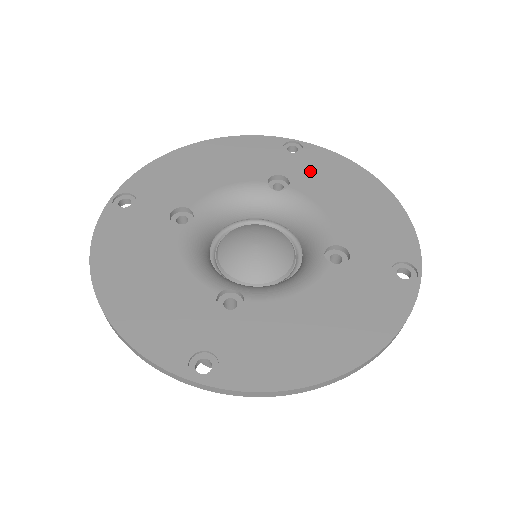
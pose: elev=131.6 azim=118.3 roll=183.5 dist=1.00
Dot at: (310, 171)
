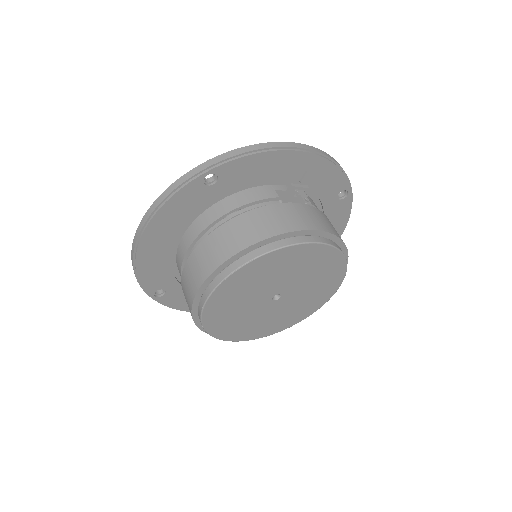
Dot at: occluded
